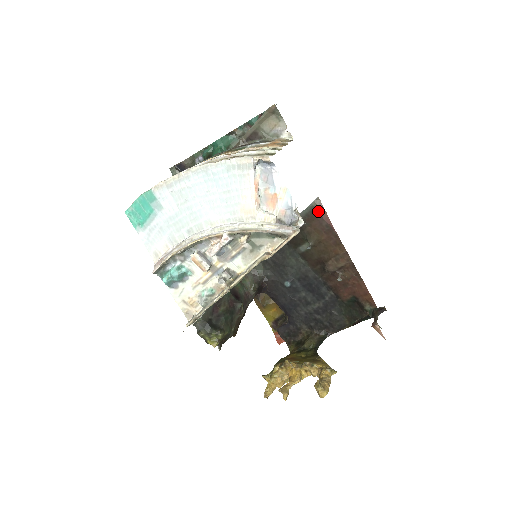
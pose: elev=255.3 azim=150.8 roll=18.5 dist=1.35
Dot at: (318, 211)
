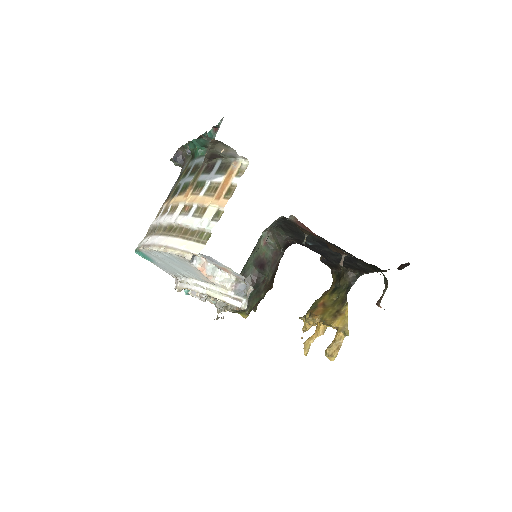
Dot at: (297, 224)
